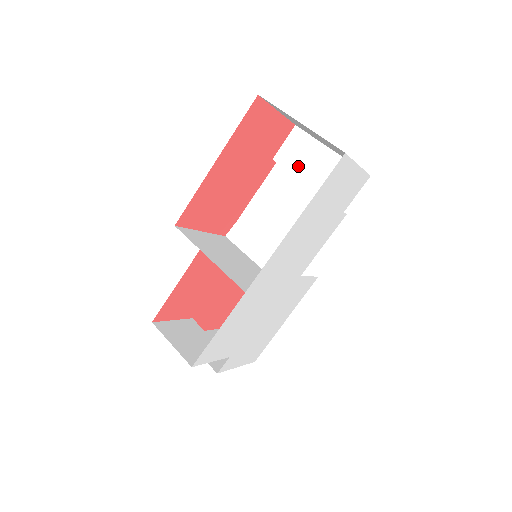
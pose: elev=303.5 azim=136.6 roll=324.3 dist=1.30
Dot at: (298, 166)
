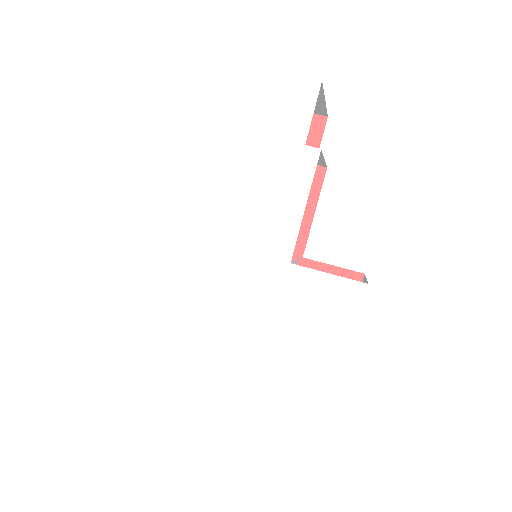
Dot at: occluded
